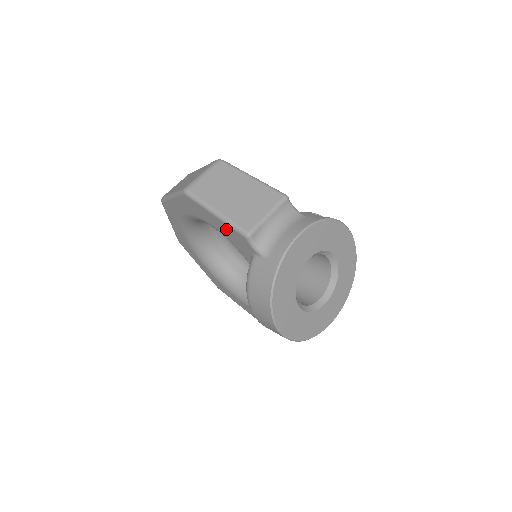
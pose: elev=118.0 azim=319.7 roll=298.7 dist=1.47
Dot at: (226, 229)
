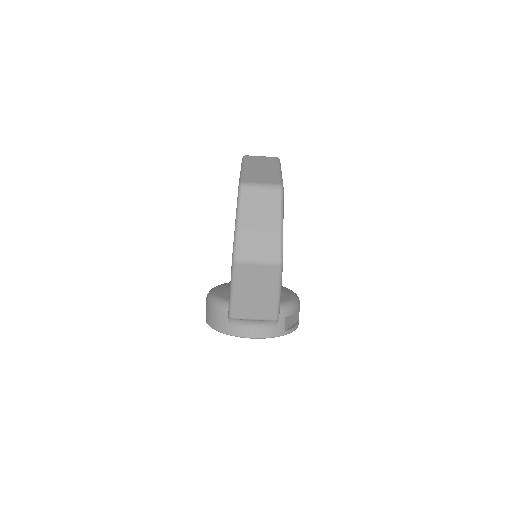
Dot at: occluded
